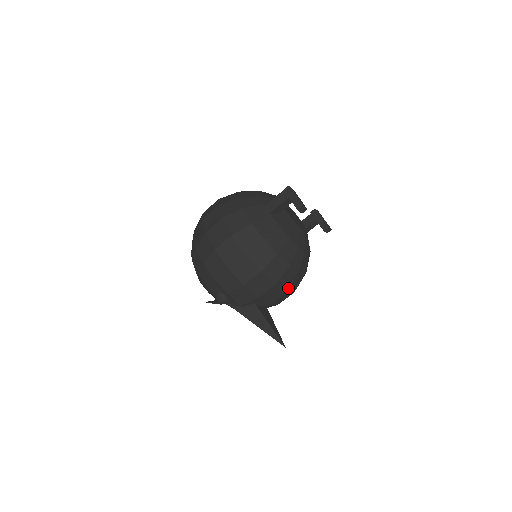
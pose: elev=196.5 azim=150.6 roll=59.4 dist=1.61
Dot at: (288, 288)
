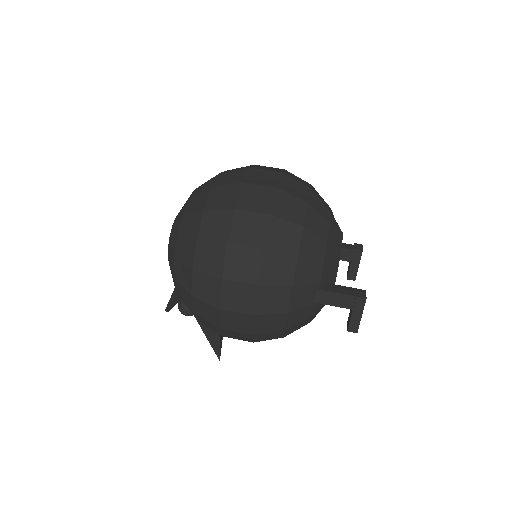
Dot at: occluded
